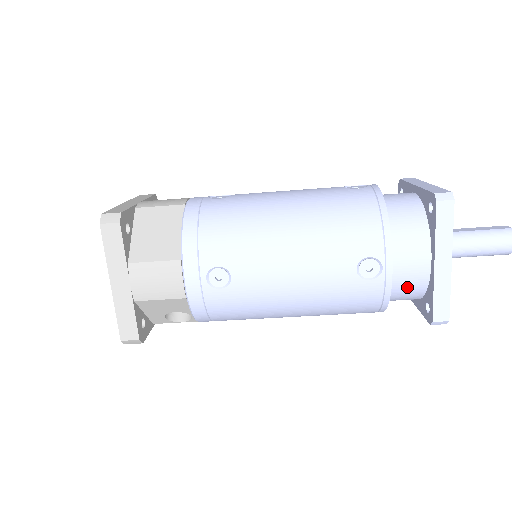
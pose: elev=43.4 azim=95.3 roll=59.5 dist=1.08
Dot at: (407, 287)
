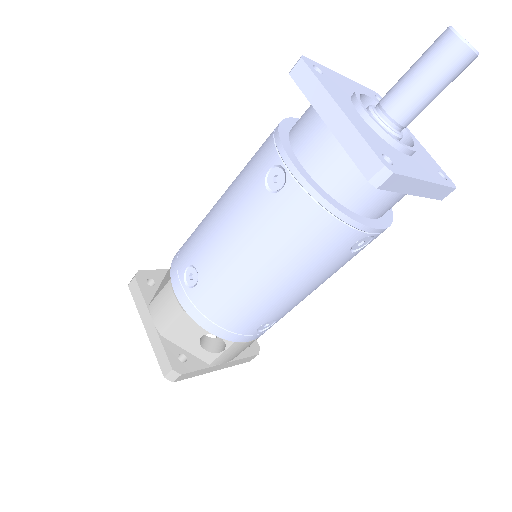
Dot at: (337, 172)
